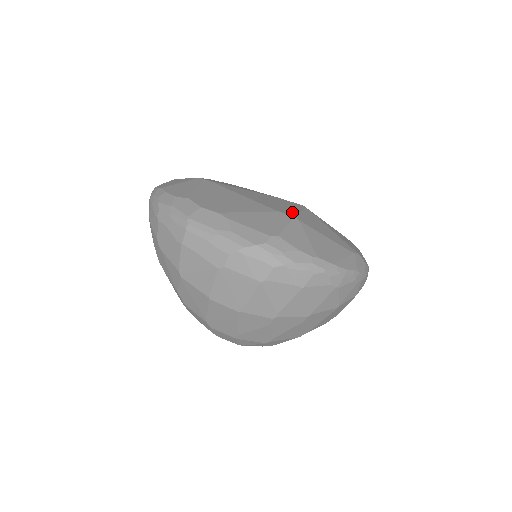
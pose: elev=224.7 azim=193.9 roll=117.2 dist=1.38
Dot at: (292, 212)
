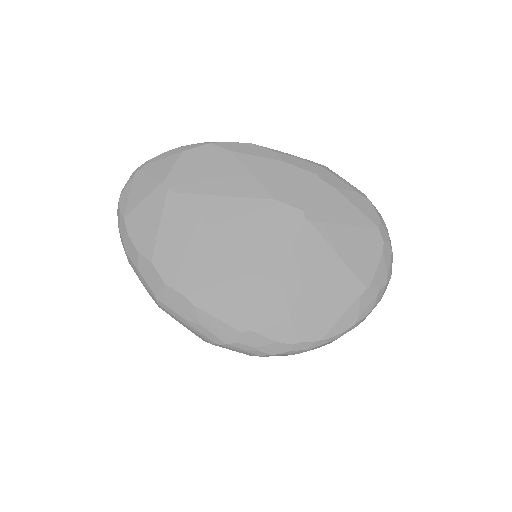
Dot at: (276, 262)
